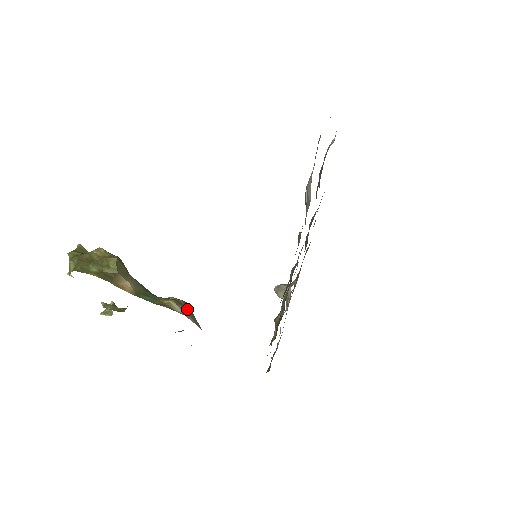
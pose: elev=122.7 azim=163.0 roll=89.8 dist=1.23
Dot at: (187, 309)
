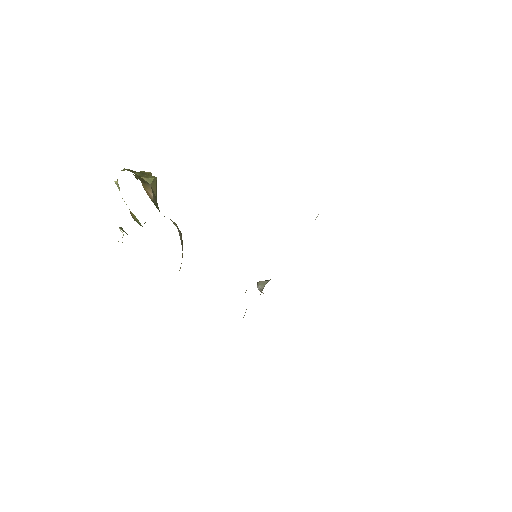
Dot at: (181, 239)
